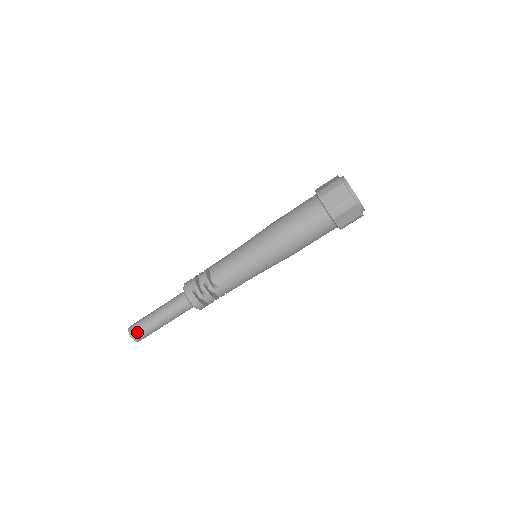
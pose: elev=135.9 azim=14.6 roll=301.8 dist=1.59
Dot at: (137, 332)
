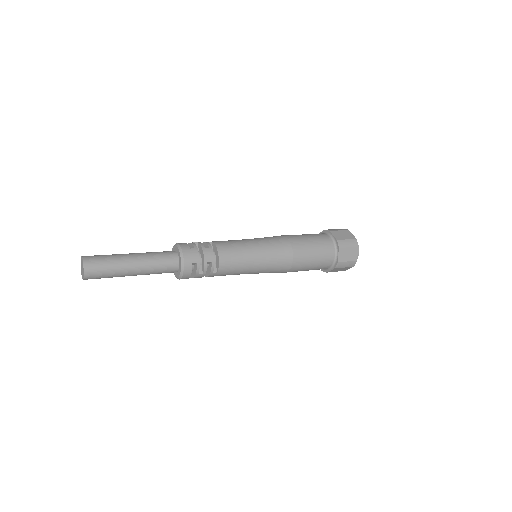
Dot at: (96, 273)
